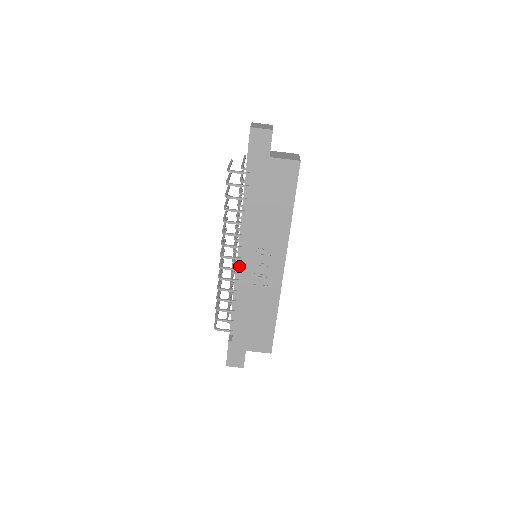
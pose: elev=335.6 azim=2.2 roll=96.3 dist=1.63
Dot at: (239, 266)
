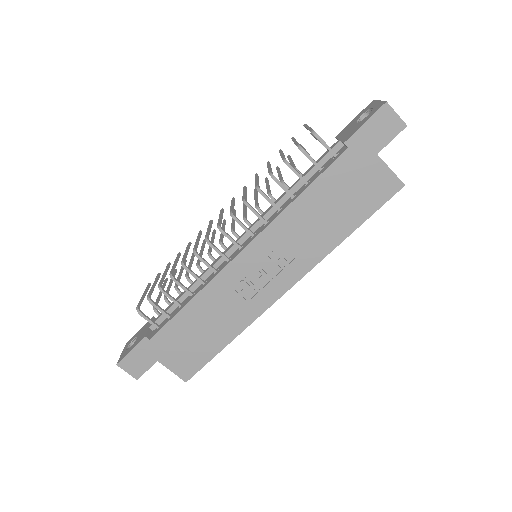
Dot at: (229, 254)
